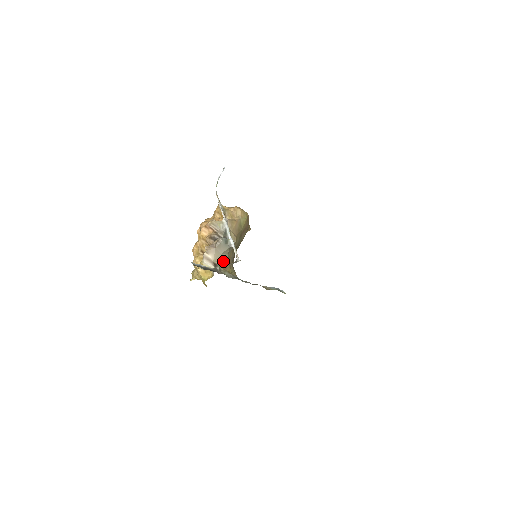
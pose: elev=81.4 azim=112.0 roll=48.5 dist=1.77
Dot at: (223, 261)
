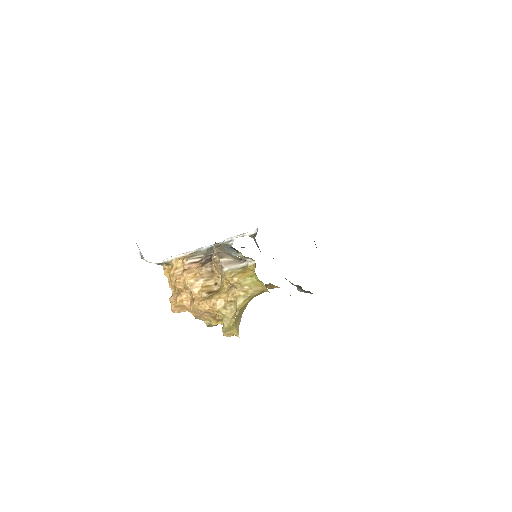
Dot at: occluded
